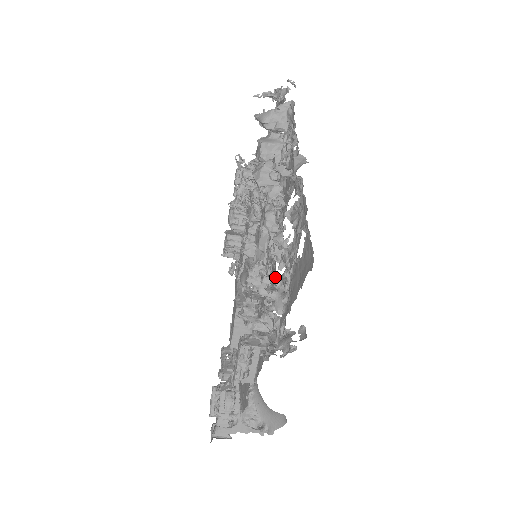
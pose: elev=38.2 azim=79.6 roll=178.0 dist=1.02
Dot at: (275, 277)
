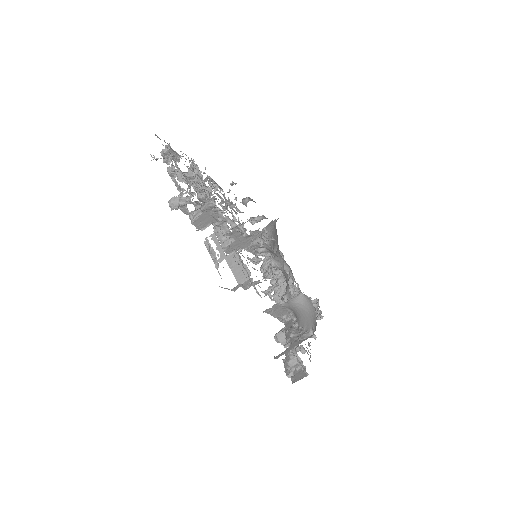
Dot at: occluded
